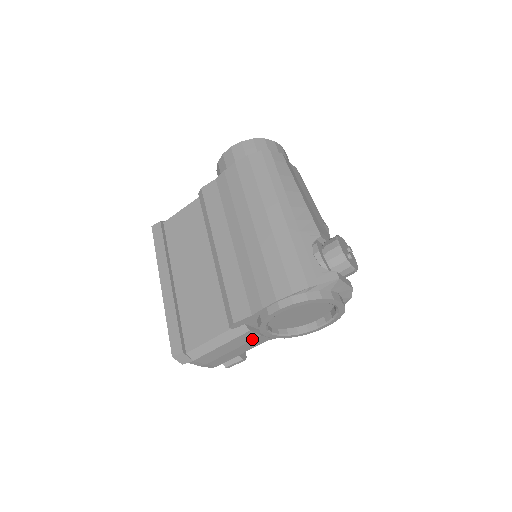
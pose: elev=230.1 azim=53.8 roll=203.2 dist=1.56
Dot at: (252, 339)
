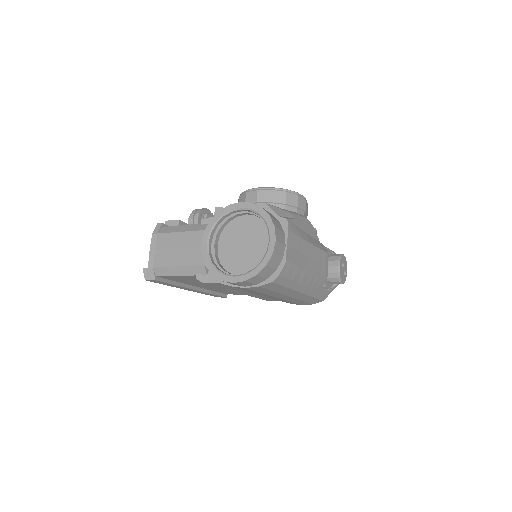
Dot at: occluded
